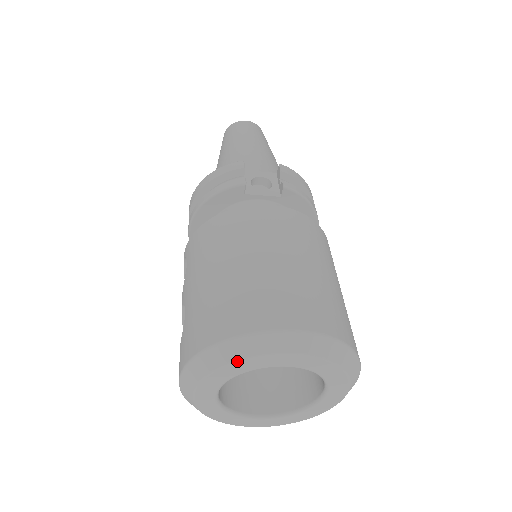
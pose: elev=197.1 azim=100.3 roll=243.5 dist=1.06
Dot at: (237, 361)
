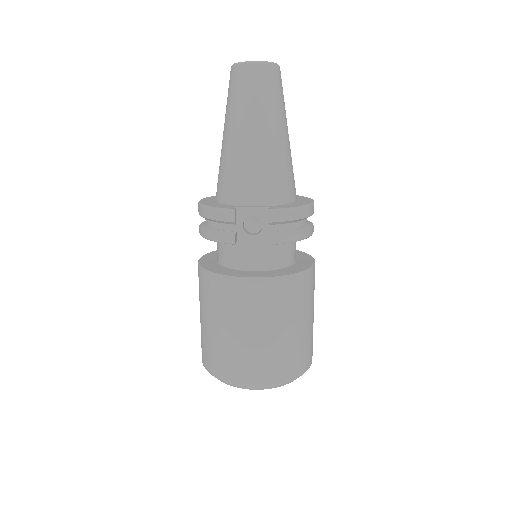
Dot at: occluded
